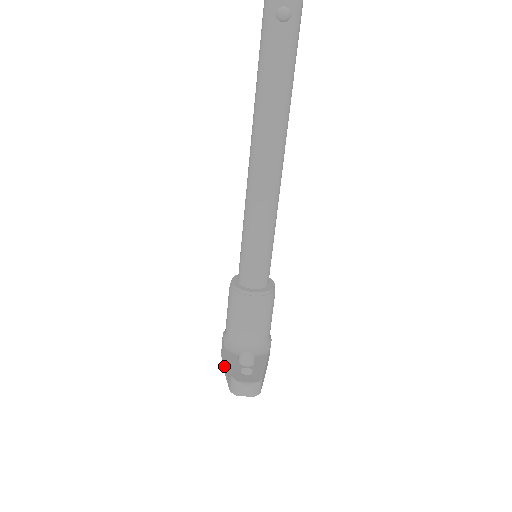
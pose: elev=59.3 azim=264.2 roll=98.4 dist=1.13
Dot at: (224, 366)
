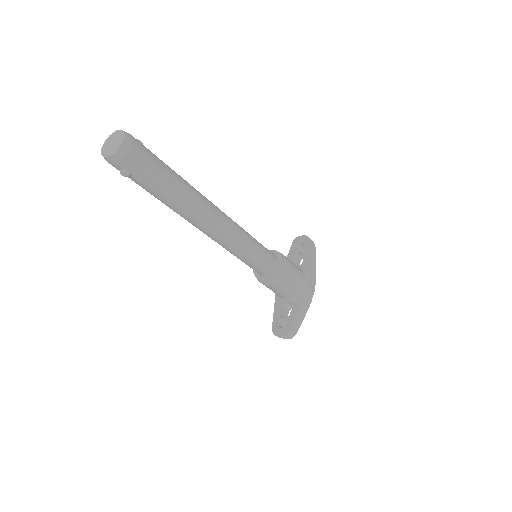
Dot at: occluded
